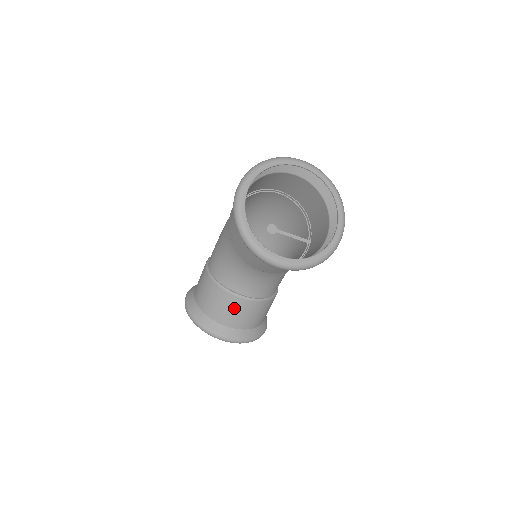
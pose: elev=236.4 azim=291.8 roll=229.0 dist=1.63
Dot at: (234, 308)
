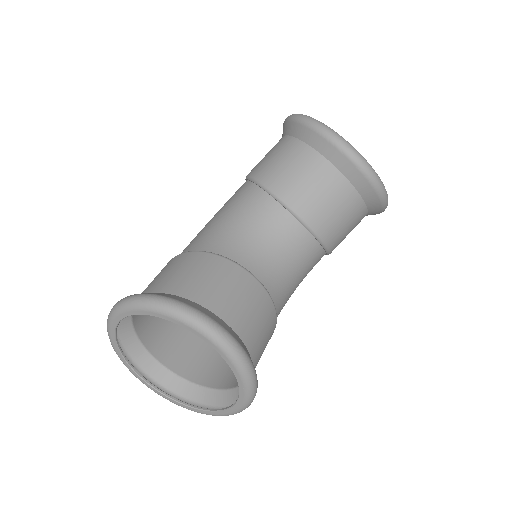
Dot at: (239, 288)
